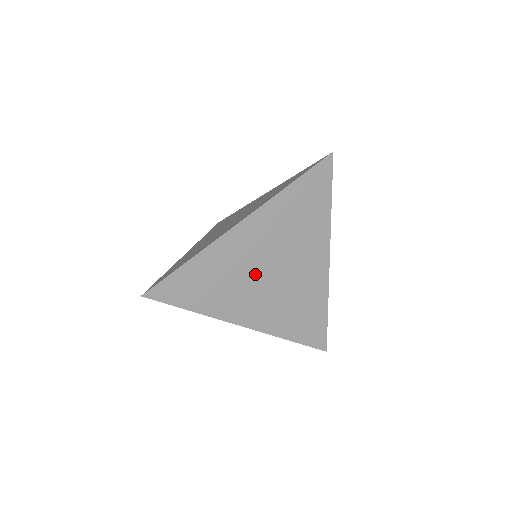
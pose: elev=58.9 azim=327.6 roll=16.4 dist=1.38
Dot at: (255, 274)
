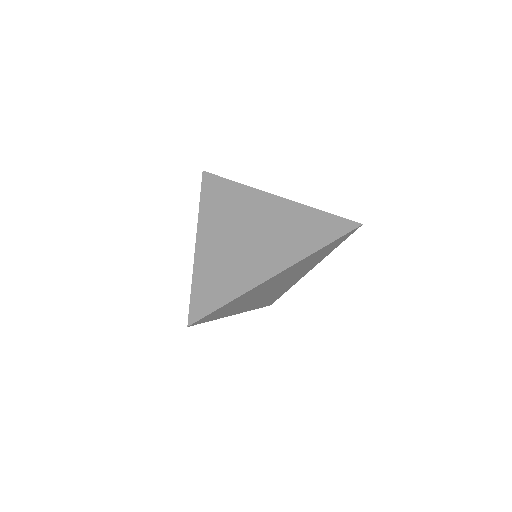
Dot at: (264, 291)
